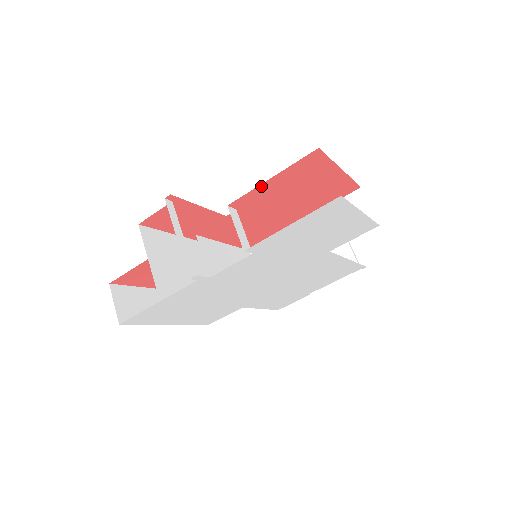
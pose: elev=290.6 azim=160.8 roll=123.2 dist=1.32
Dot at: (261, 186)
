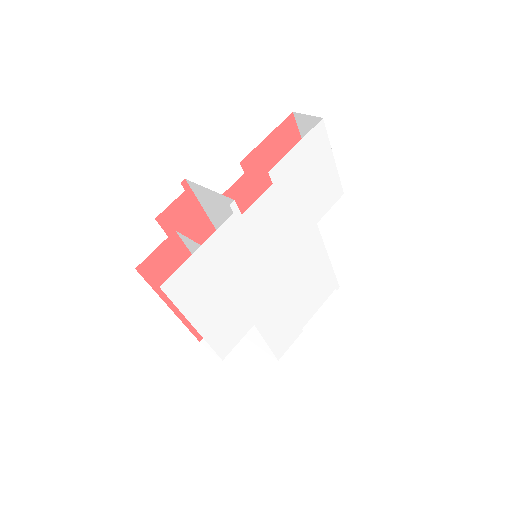
Dot at: (261, 145)
